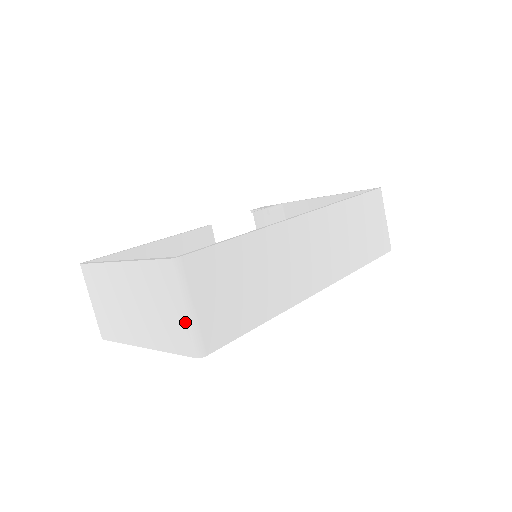
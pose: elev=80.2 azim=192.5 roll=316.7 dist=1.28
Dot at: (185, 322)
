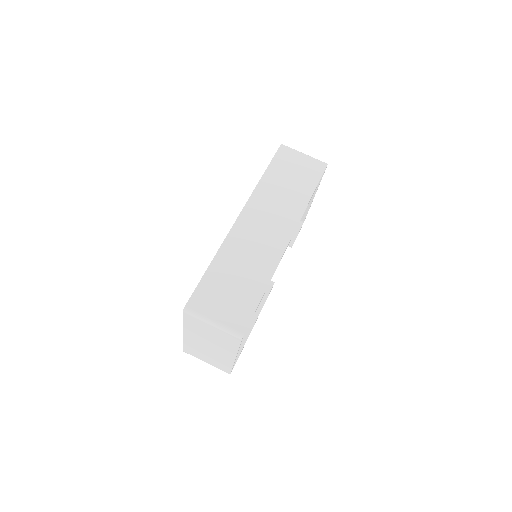
Dot at: (219, 330)
